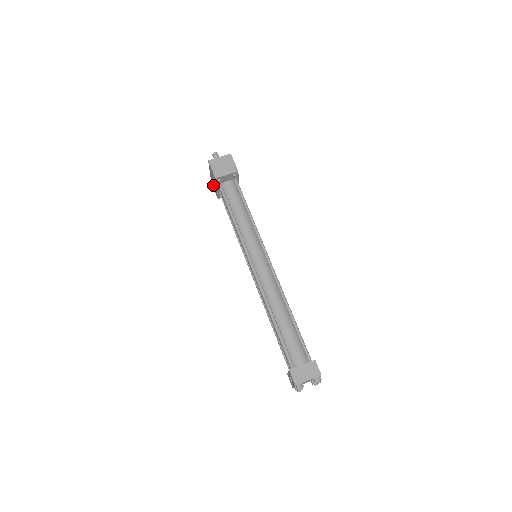
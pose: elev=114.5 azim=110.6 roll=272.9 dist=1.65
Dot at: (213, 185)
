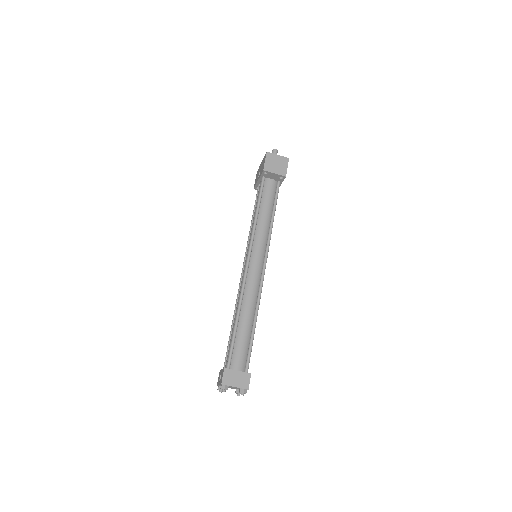
Dot at: (257, 175)
